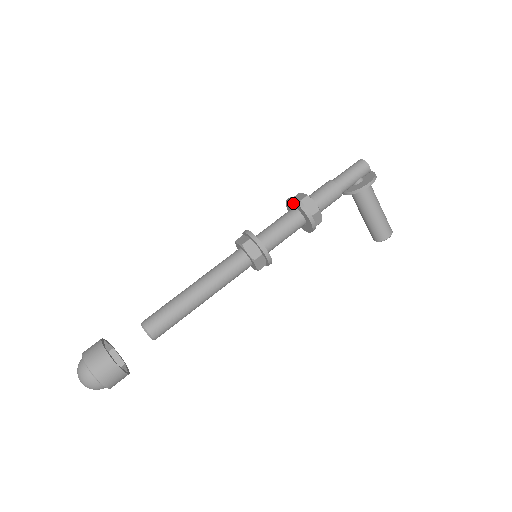
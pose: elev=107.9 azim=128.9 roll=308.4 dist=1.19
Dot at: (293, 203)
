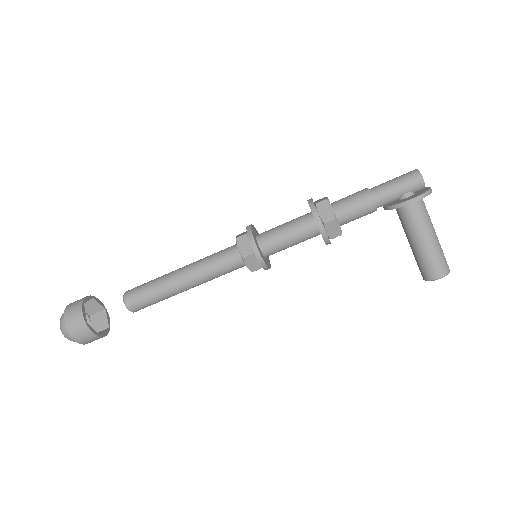
Dot at: occluded
